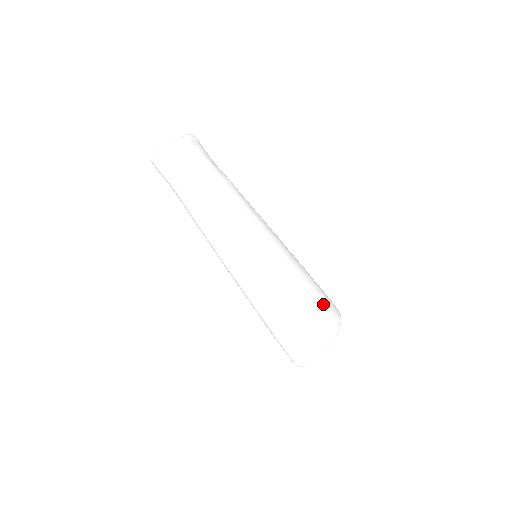
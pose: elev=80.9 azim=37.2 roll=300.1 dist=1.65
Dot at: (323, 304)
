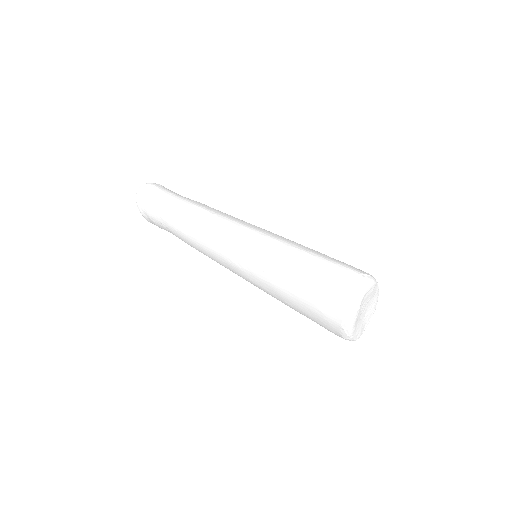
Dot at: occluded
